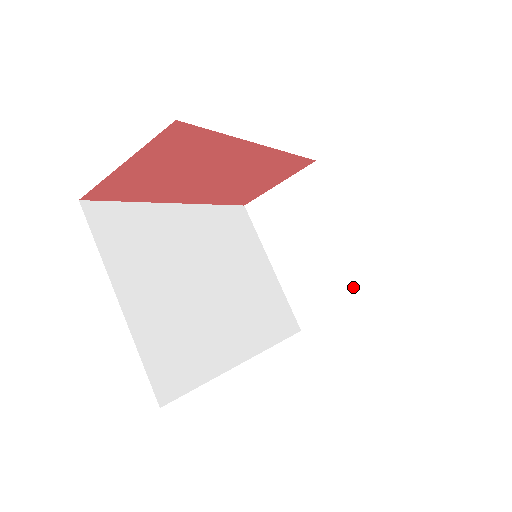
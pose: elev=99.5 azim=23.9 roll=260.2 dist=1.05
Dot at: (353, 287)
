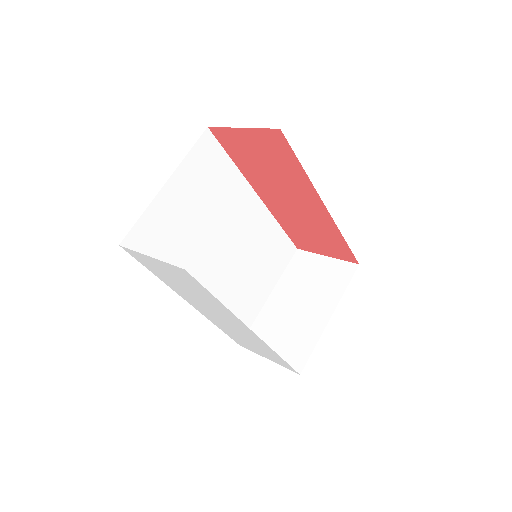
Dot at: (293, 352)
